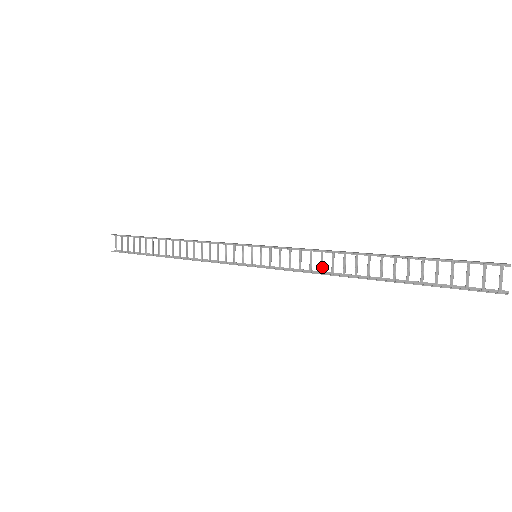
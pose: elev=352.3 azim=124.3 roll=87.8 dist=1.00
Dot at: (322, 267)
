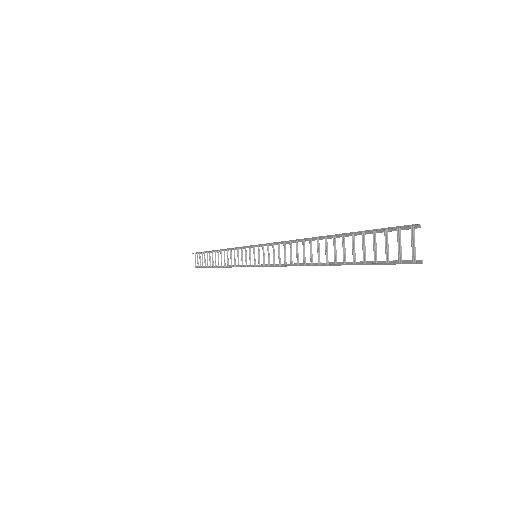
Dot at: (291, 259)
